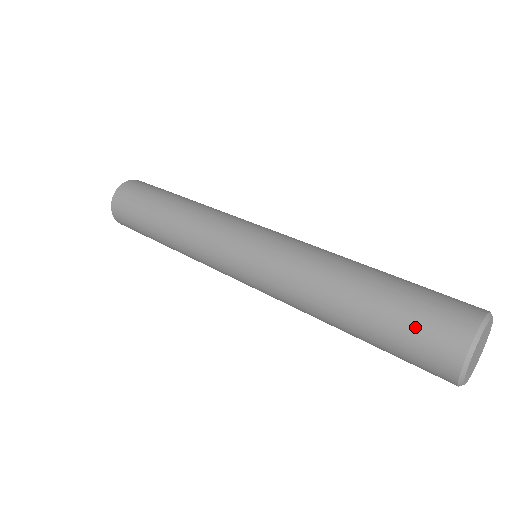
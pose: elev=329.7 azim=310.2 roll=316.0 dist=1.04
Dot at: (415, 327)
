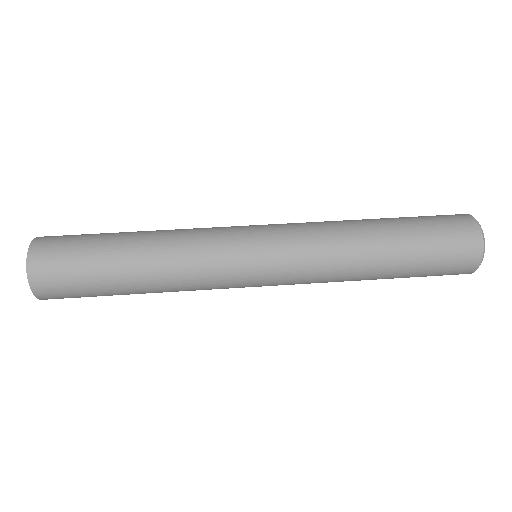
Dot at: (438, 273)
